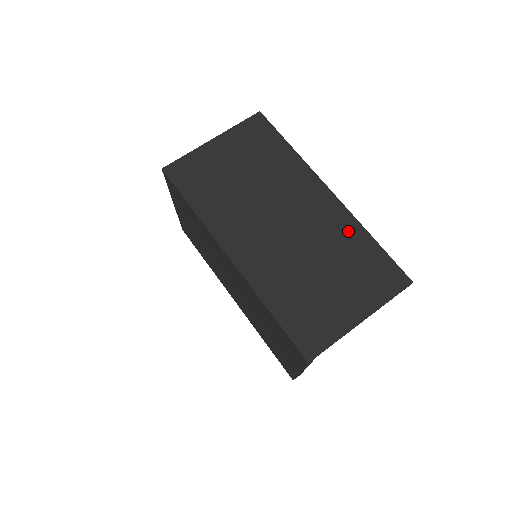
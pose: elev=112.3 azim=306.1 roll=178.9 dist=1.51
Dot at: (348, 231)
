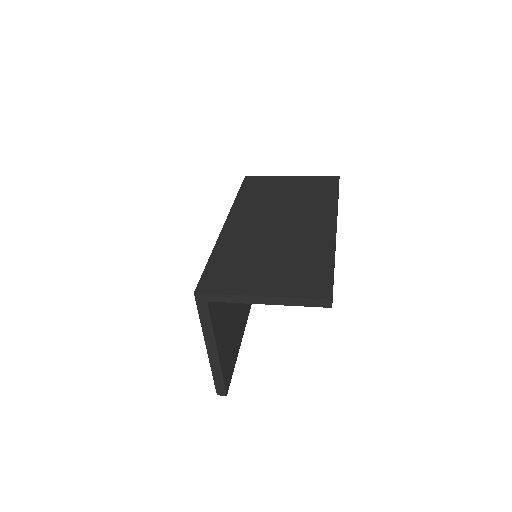
Dot at: (320, 249)
